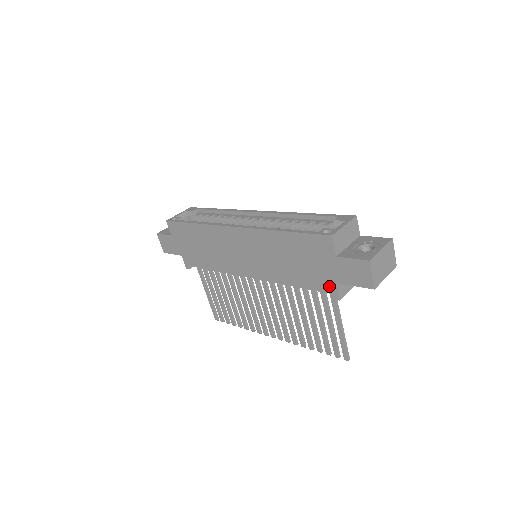
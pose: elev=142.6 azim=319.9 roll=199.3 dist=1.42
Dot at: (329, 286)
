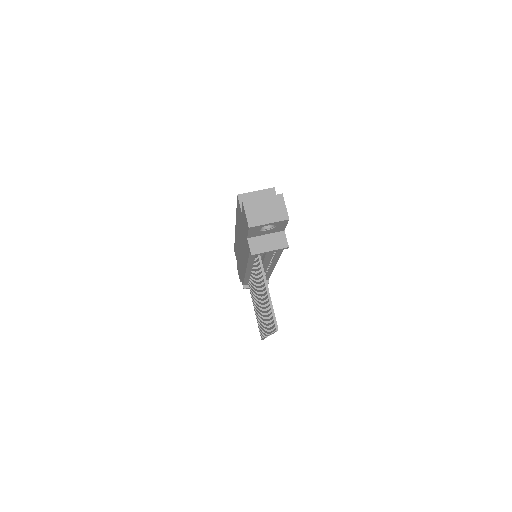
Dot at: (248, 245)
